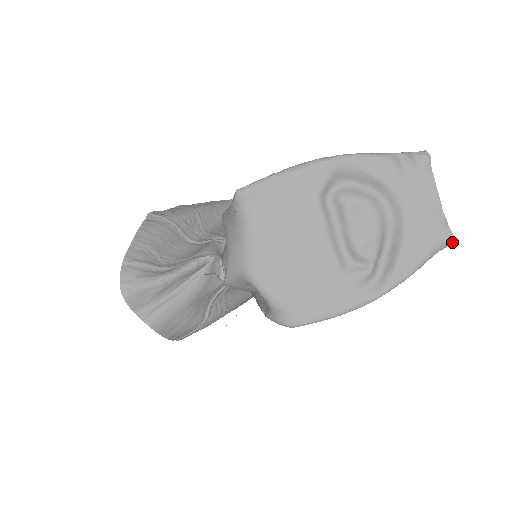
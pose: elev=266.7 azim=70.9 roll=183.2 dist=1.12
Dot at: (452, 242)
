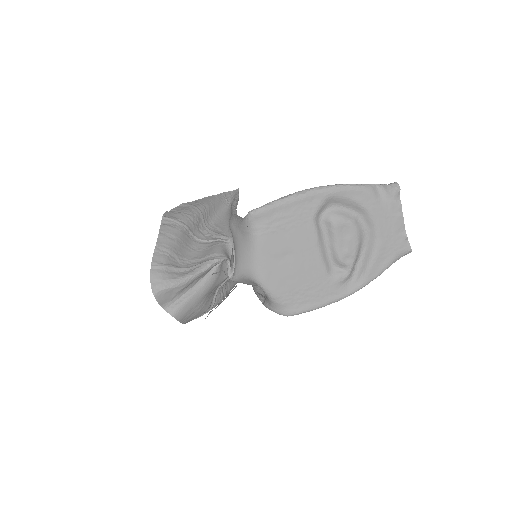
Dot at: (409, 252)
